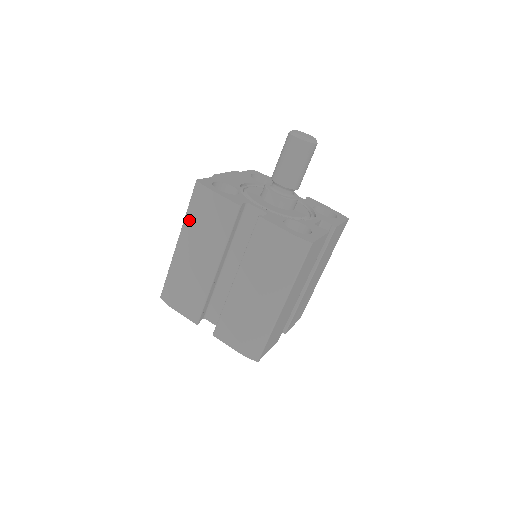
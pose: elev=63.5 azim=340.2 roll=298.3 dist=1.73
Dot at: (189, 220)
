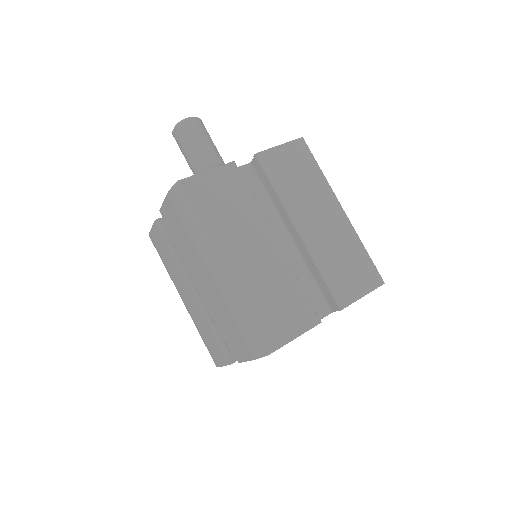
Dot at: (168, 273)
